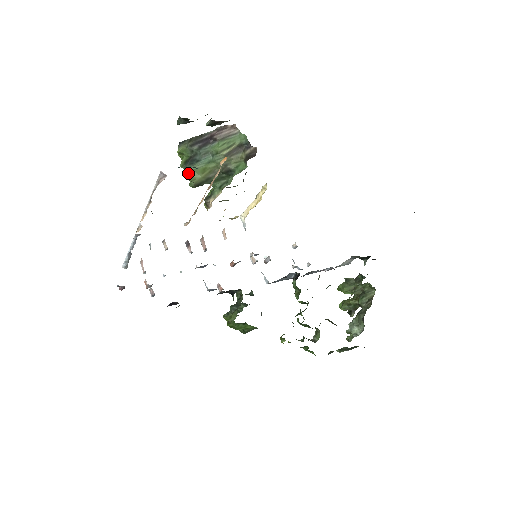
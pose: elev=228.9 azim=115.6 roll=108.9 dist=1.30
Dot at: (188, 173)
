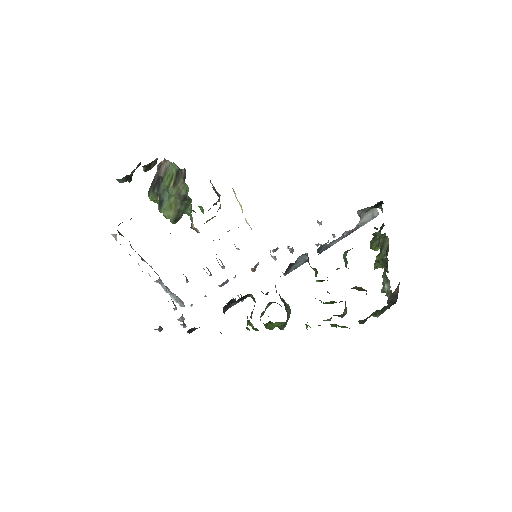
Dot at: (164, 214)
